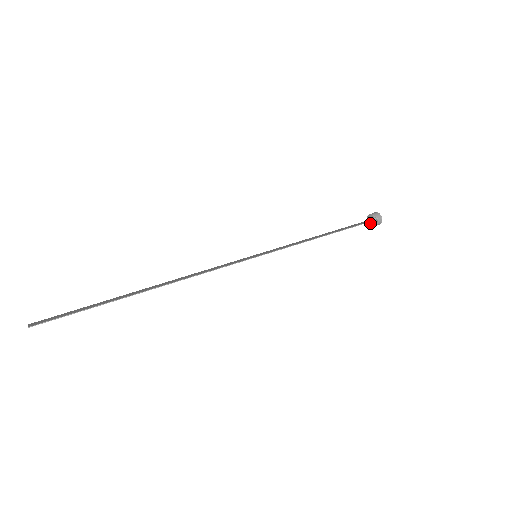
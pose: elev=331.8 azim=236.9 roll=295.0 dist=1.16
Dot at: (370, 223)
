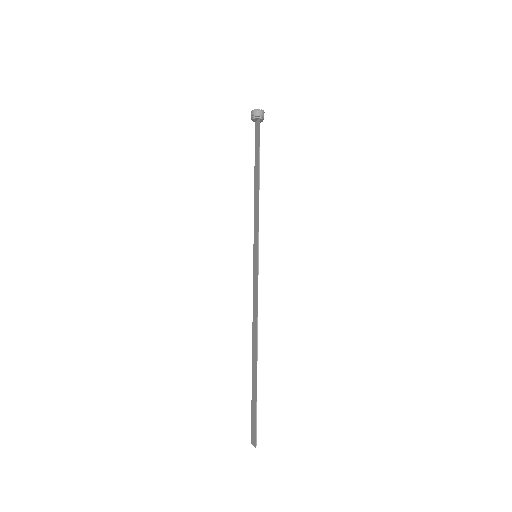
Dot at: occluded
